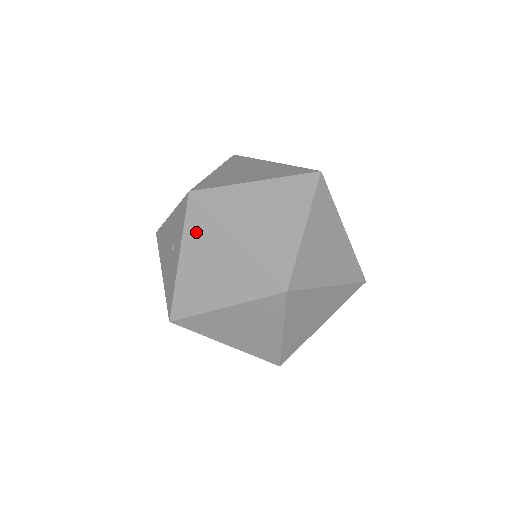
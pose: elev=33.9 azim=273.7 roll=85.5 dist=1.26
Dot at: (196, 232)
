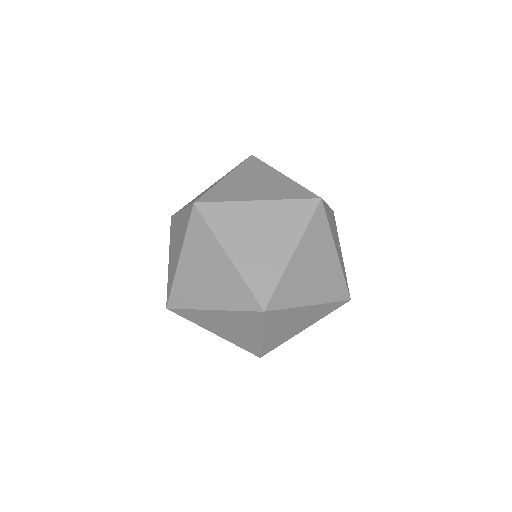
Dot at: (172, 233)
